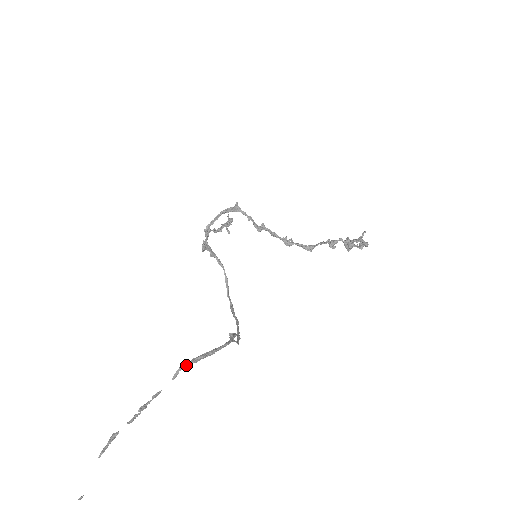
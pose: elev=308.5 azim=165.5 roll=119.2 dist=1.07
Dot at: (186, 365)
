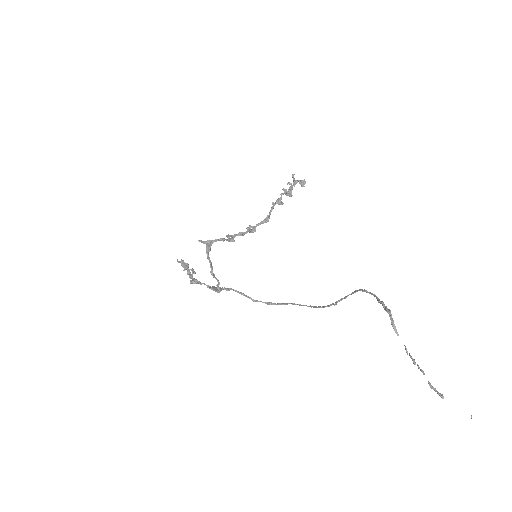
Dot at: (393, 322)
